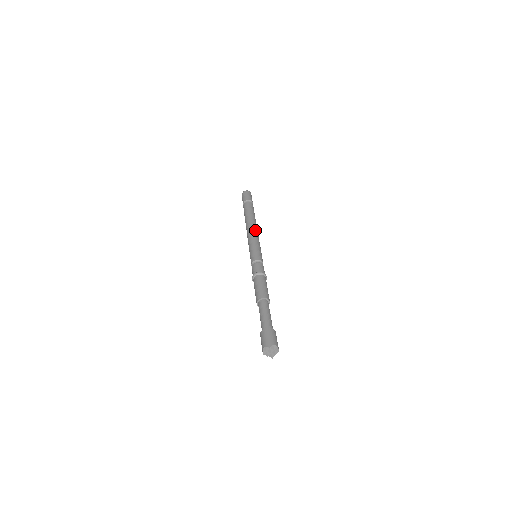
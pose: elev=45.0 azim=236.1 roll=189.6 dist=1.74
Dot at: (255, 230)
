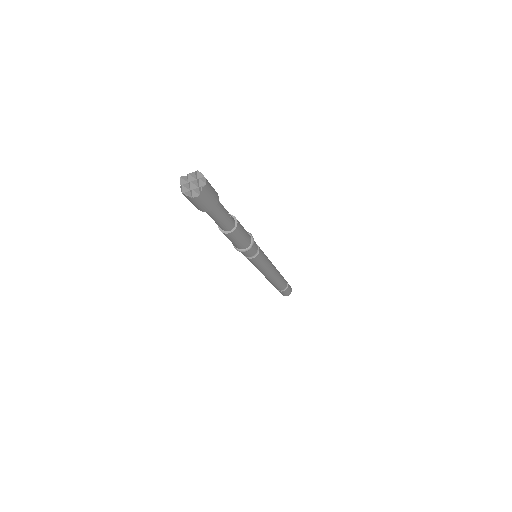
Dot at: occluded
